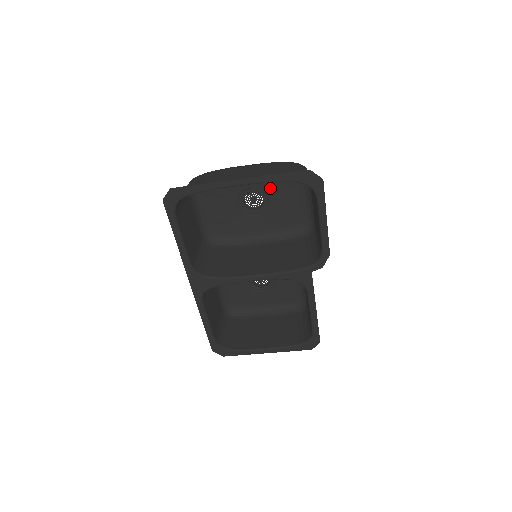
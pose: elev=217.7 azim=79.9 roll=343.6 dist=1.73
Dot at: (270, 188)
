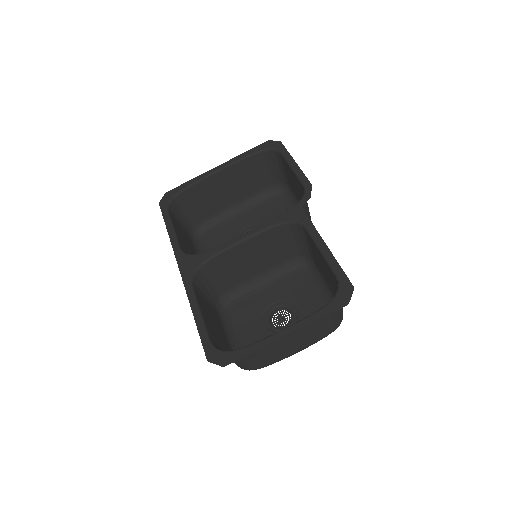
Dot at: (264, 220)
